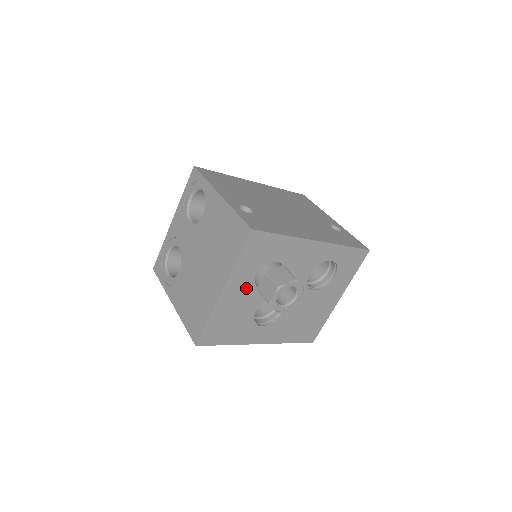
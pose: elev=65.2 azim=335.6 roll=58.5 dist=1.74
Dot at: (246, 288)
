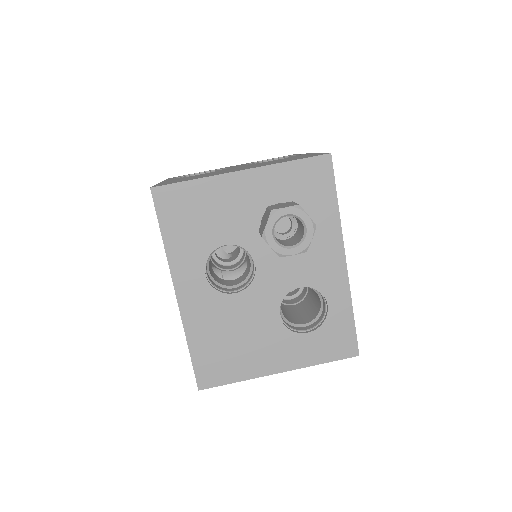
Dot at: (255, 203)
